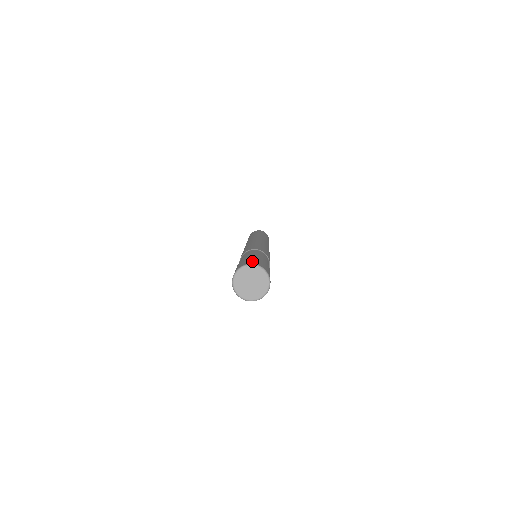
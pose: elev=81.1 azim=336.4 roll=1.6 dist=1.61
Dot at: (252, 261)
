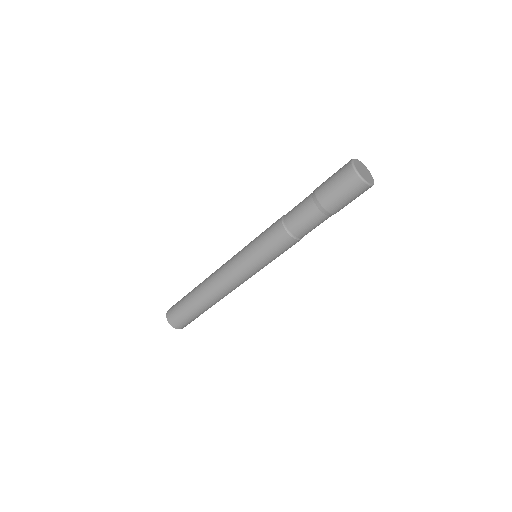
Dot at: (343, 166)
